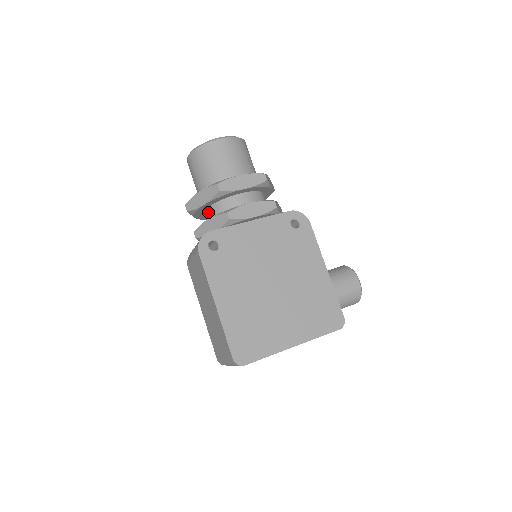
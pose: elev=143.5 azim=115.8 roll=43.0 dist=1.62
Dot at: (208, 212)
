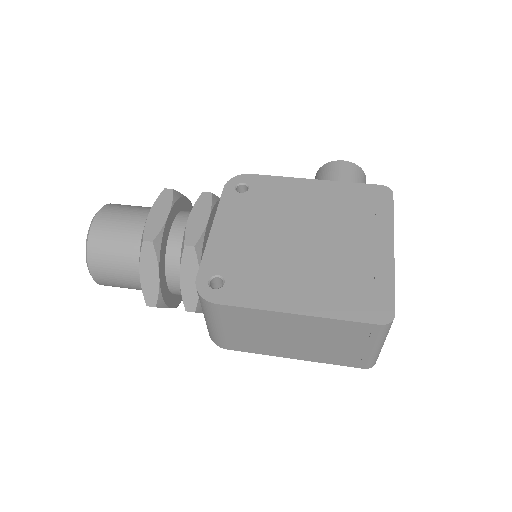
Dot at: (171, 281)
